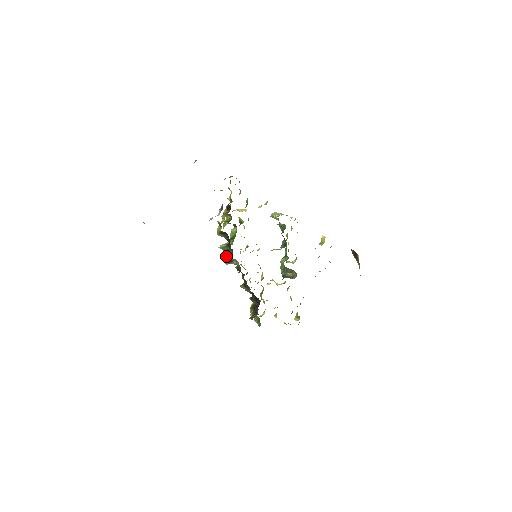
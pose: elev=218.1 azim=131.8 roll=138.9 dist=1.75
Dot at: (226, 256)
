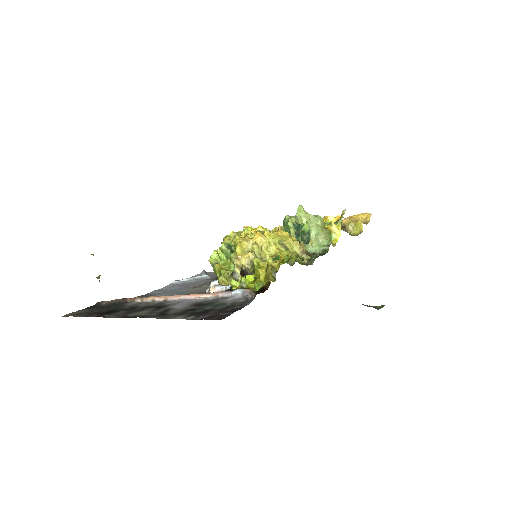
Dot at: occluded
